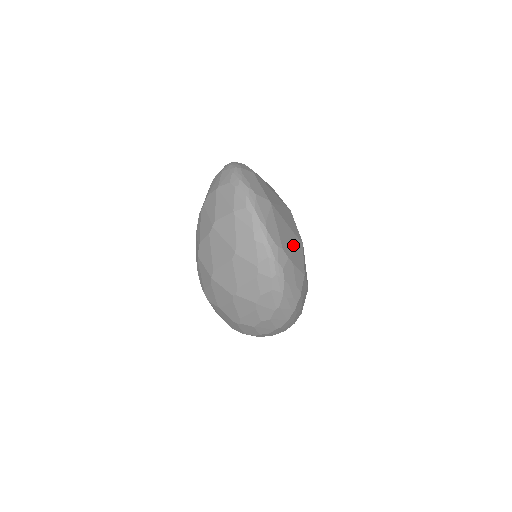
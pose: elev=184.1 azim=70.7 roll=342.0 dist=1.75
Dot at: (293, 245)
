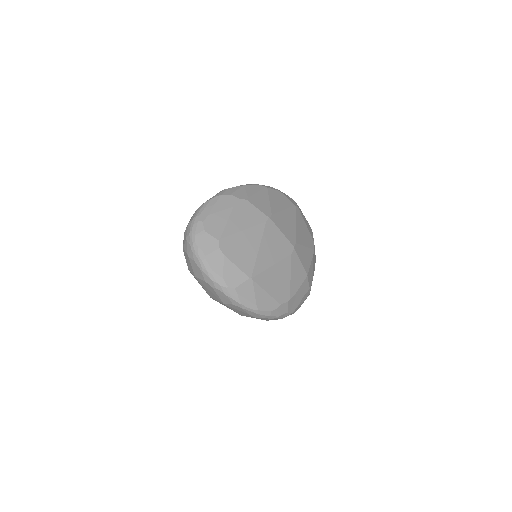
Dot at: (287, 276)
